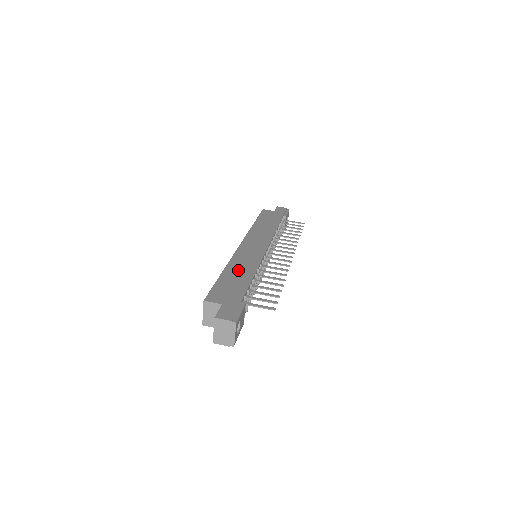
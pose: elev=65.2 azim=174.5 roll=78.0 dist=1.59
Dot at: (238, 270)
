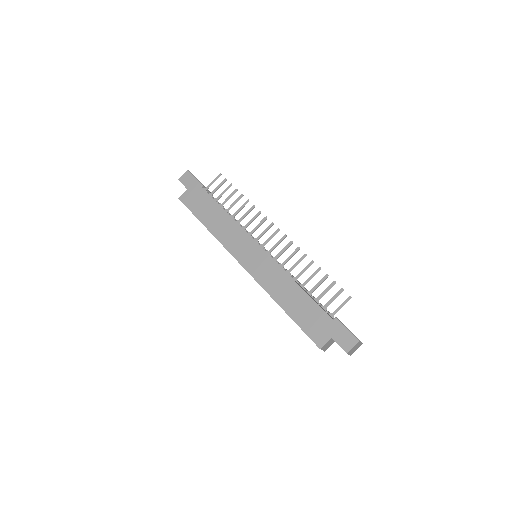
Dot at: (286, 295)
